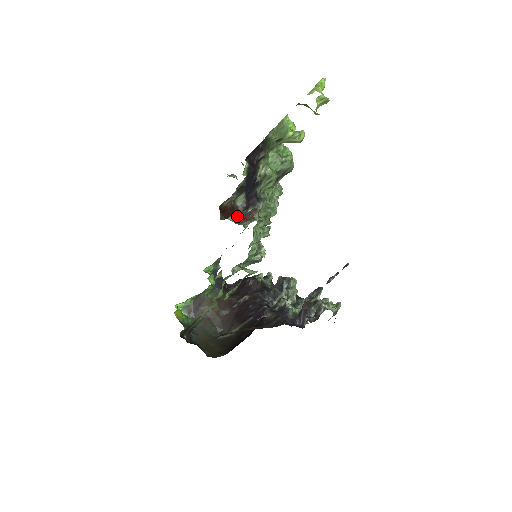
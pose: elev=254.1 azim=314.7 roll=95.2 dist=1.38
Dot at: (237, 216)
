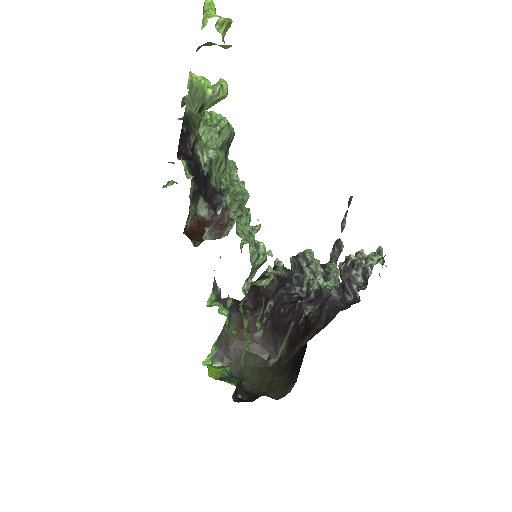
Dot at: (211, 229)
